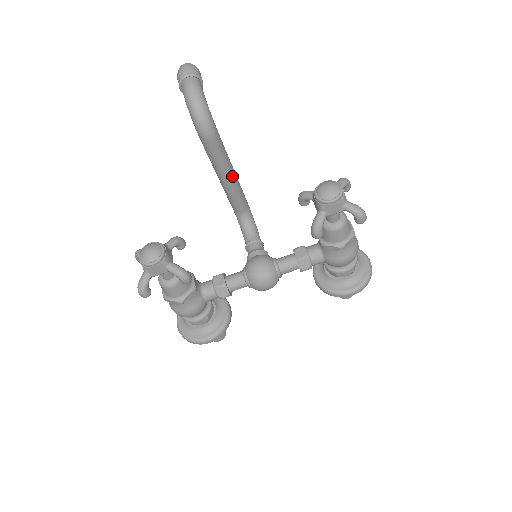
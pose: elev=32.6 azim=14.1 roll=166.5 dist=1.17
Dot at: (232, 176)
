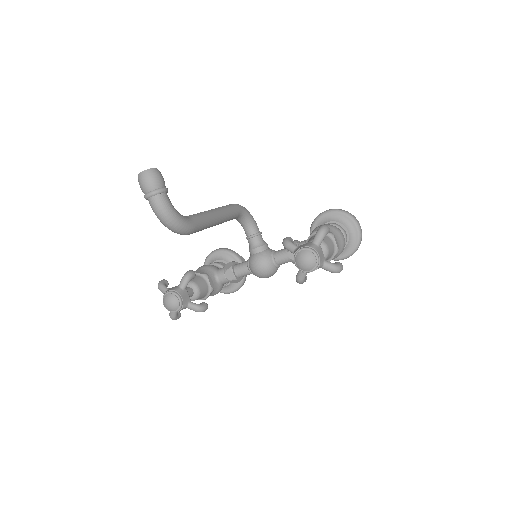
Dot at: (219, 222)
